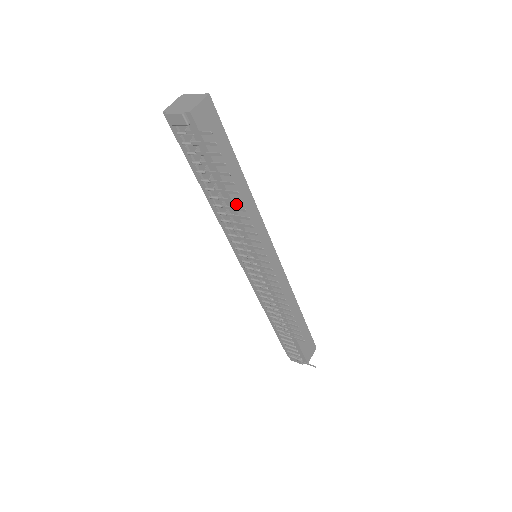
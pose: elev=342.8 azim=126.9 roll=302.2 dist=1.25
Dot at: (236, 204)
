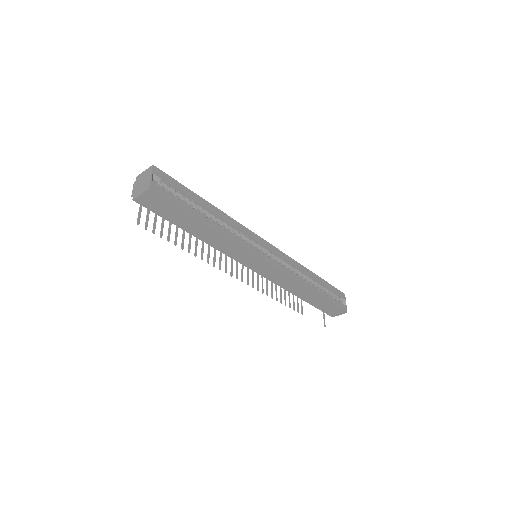
Dot at: (205, 240)
